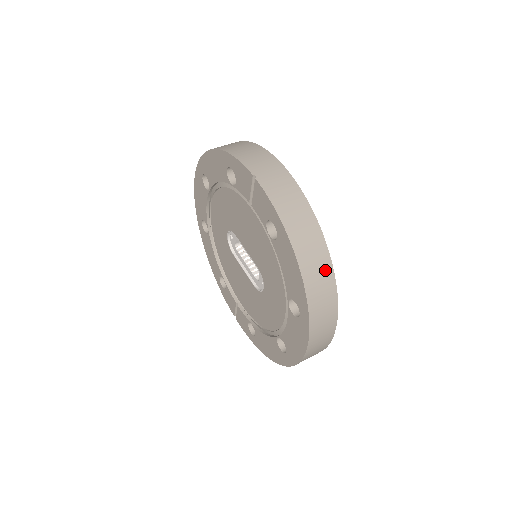
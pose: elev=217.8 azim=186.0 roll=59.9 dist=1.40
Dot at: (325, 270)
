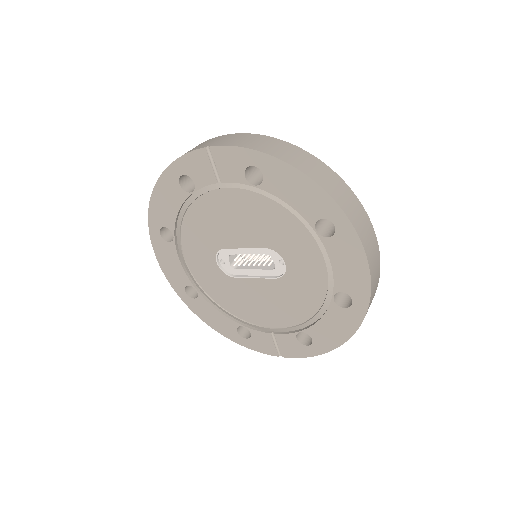
Dot at: (322, 168)
